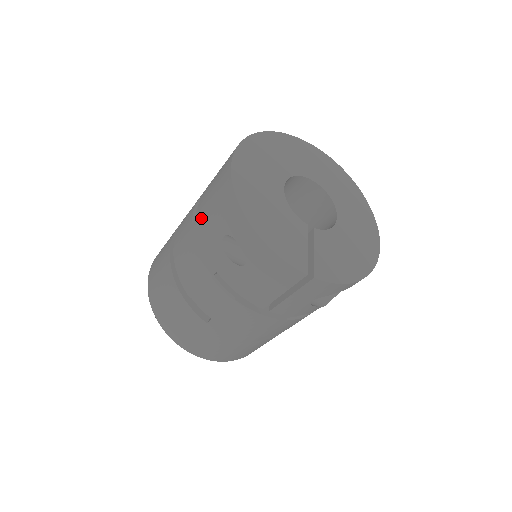
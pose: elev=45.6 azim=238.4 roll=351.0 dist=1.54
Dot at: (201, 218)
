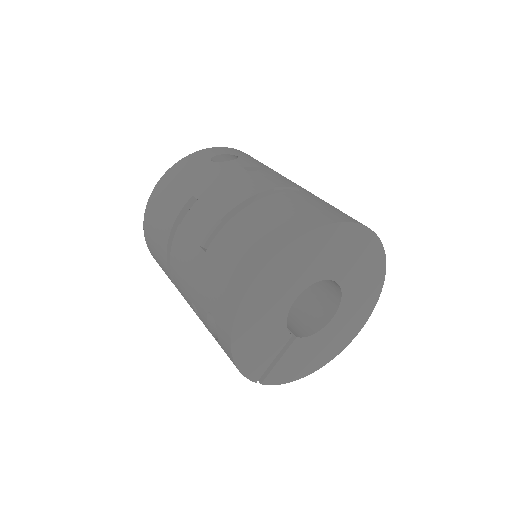
Dot at: (207, 264)
